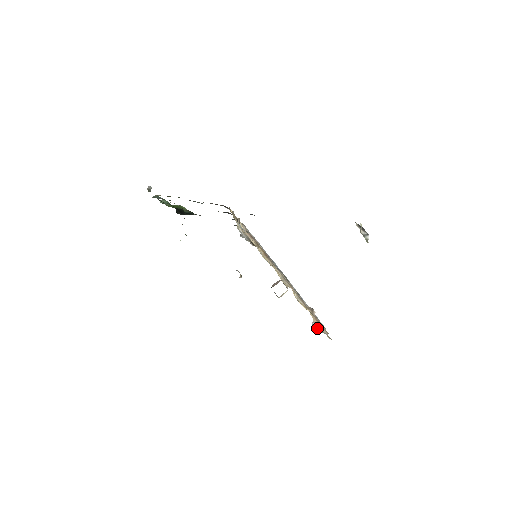
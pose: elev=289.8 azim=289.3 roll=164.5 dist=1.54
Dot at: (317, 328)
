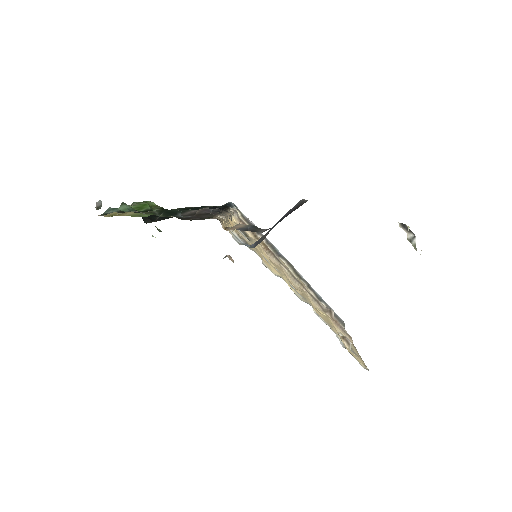
Dot at: occluded
